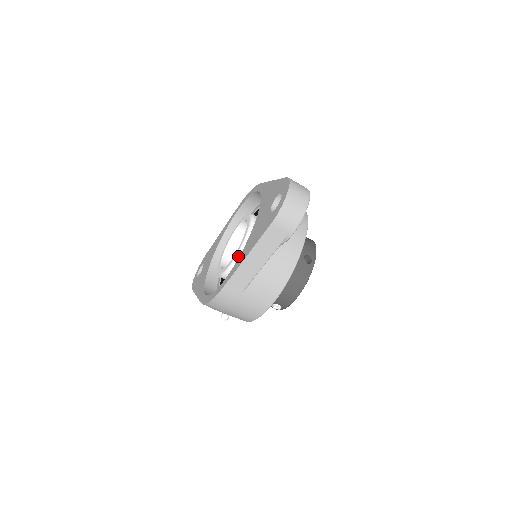
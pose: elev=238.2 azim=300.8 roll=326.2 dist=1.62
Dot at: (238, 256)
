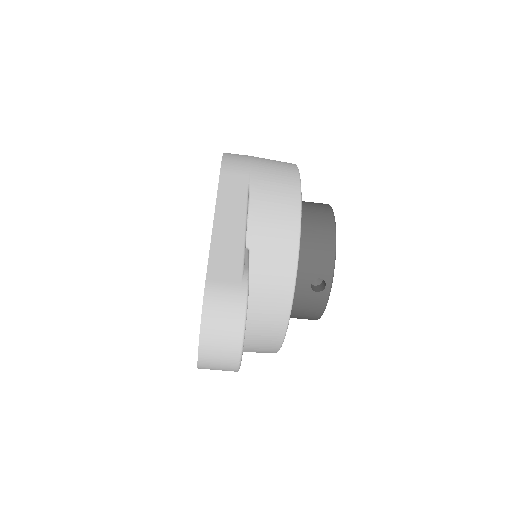
Dot at: occluded
